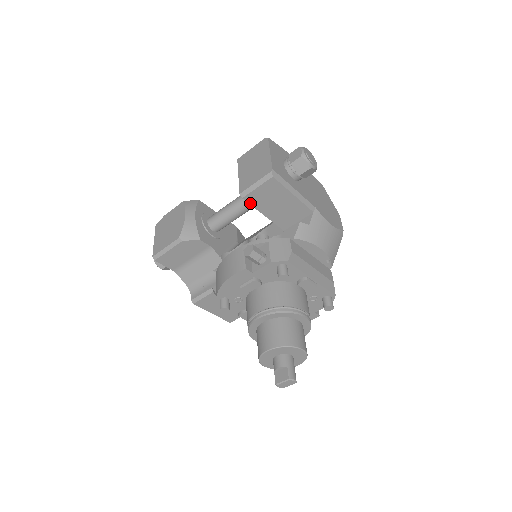
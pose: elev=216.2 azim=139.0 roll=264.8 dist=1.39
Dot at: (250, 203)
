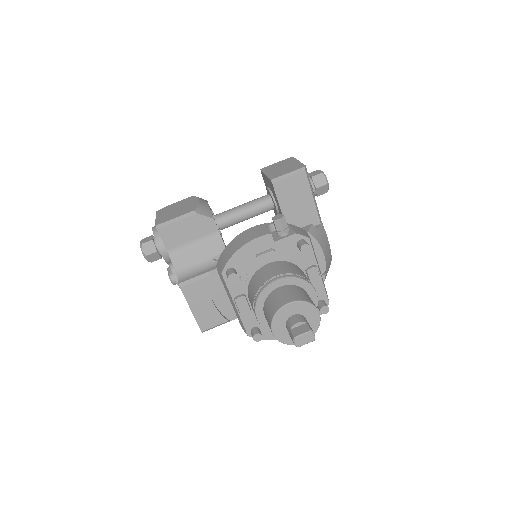
Dot at: (276, 192)
